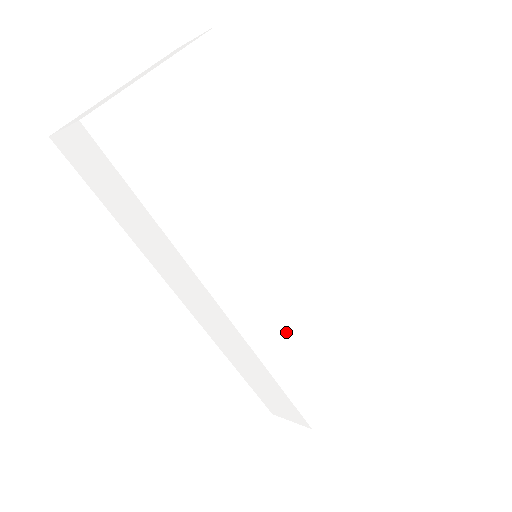
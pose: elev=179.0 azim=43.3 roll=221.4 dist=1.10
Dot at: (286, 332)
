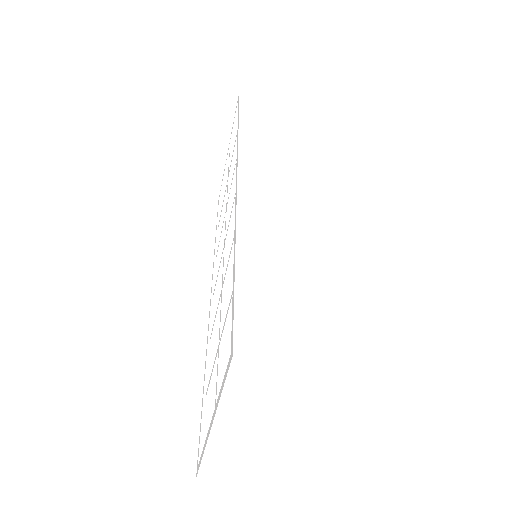
Dot at: occluded
